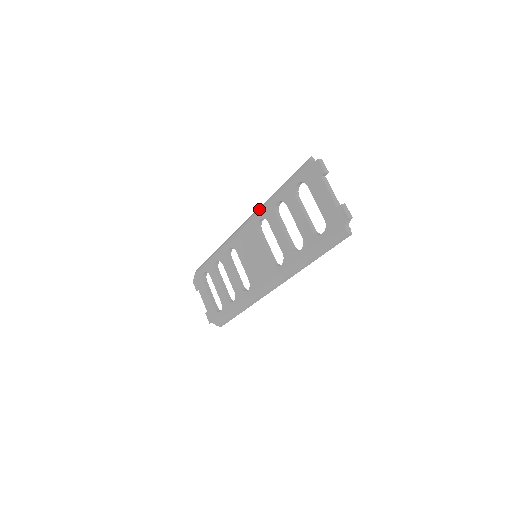
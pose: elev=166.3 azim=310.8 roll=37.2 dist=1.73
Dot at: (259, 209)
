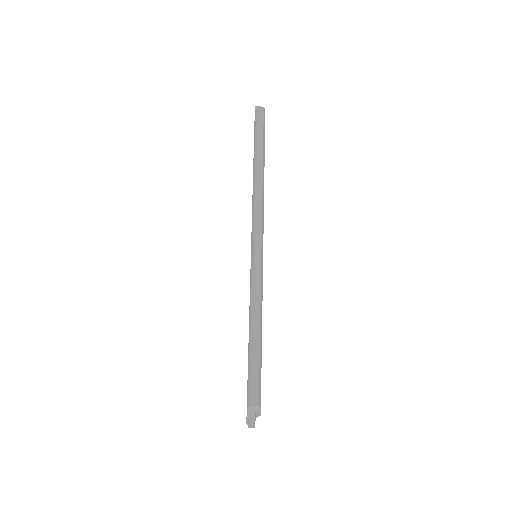
Dot at: (252, 283)
